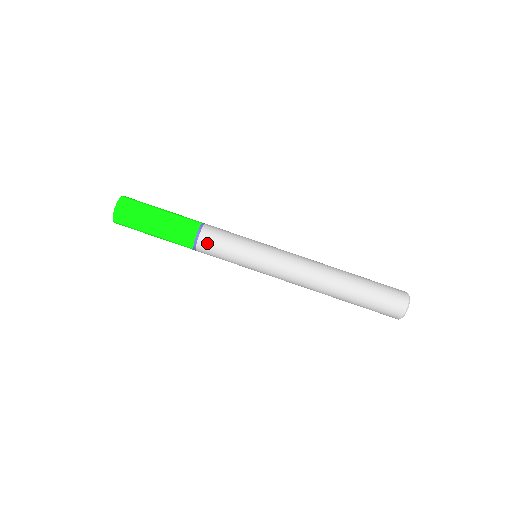
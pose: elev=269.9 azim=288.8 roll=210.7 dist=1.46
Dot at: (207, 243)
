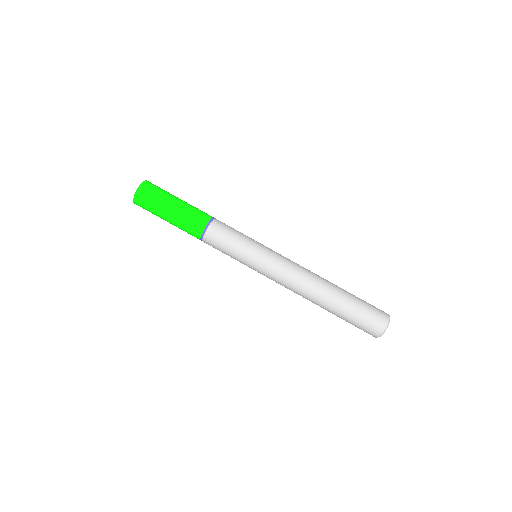
Dot at: (212, 239)
